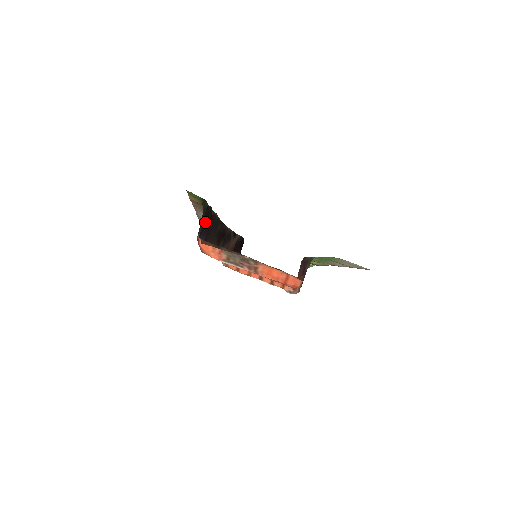
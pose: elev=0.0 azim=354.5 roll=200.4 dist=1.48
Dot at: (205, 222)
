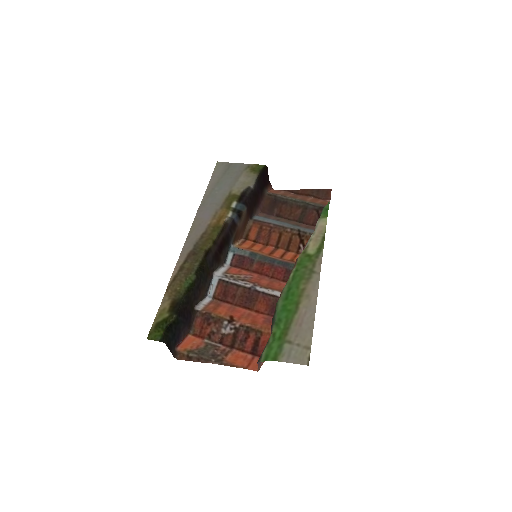
Dot at: (178, 328)
